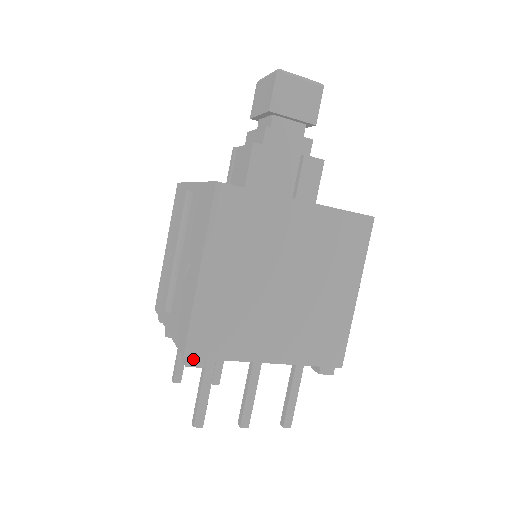
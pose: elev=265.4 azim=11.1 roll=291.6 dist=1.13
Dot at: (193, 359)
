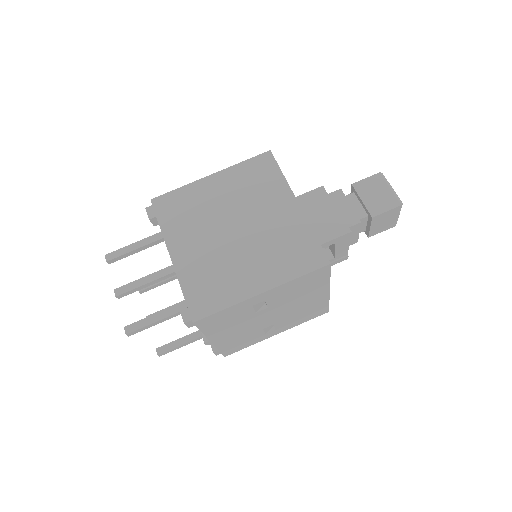
Dot at: (152, 209)
